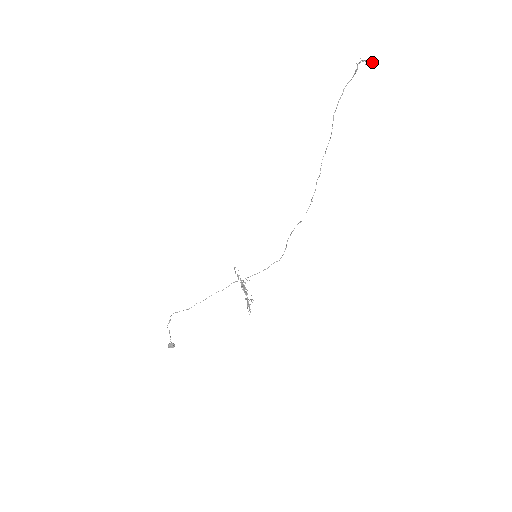
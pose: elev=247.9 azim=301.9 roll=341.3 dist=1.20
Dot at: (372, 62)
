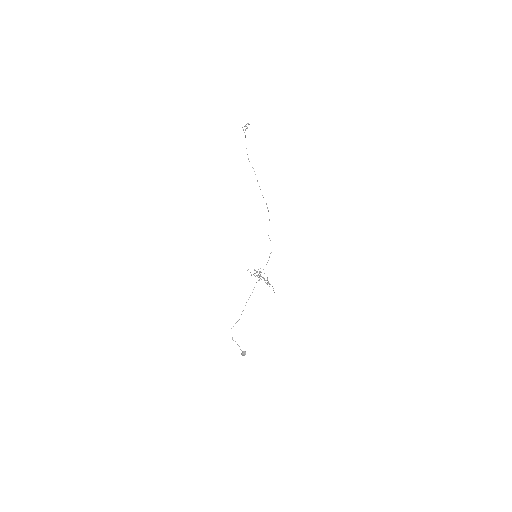
Dot at: (249, 124)
